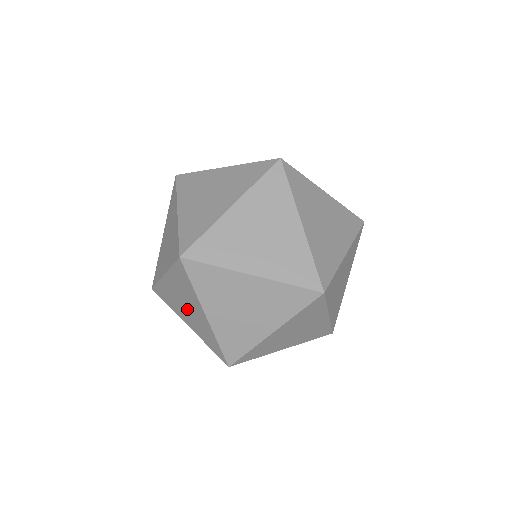
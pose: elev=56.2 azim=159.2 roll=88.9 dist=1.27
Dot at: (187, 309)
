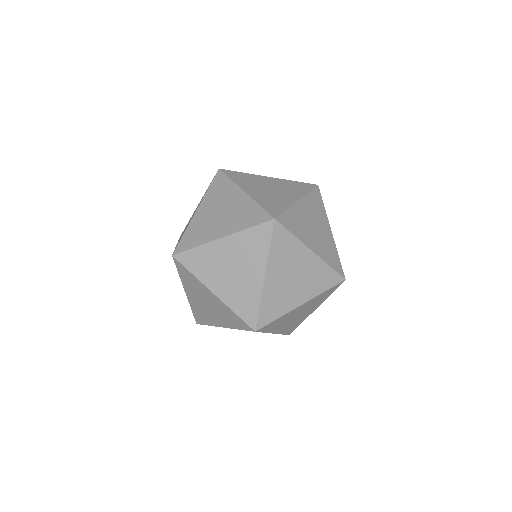
Dot at: (232, 273)
